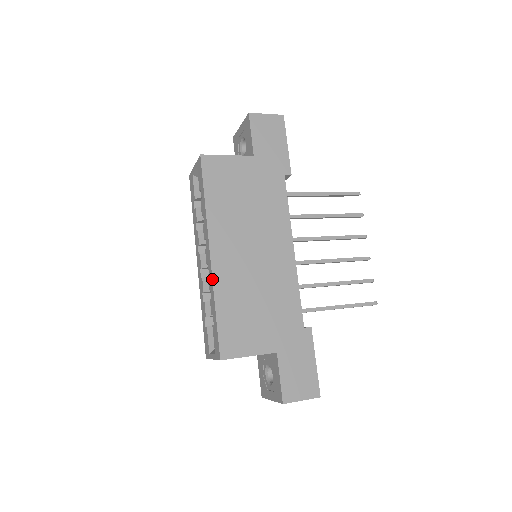
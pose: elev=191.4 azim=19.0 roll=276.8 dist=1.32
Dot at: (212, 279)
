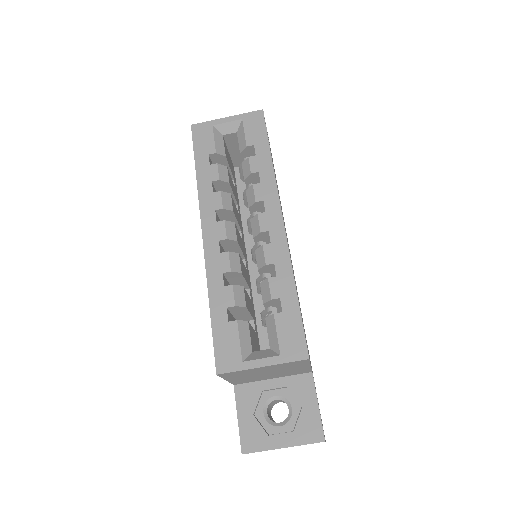
Dot at: occluded
